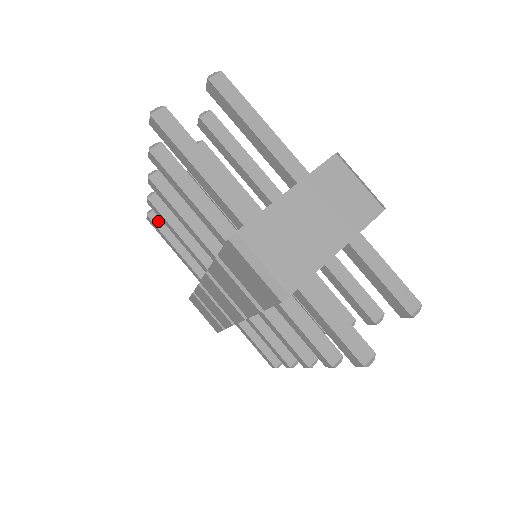
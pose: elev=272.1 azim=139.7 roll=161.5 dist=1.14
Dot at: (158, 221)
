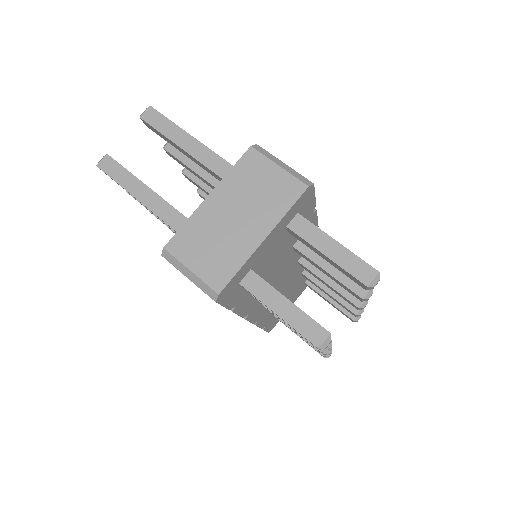
Dot at: occluded
